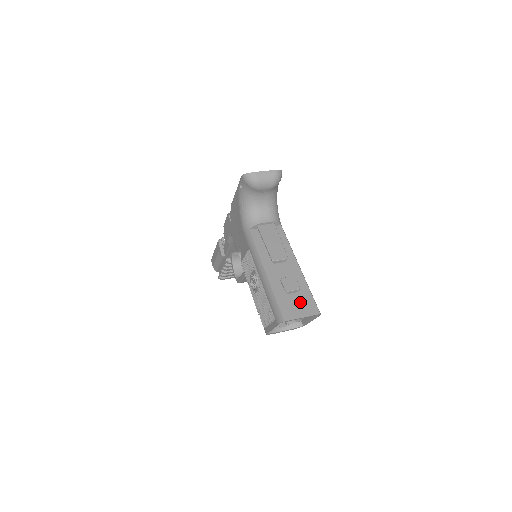
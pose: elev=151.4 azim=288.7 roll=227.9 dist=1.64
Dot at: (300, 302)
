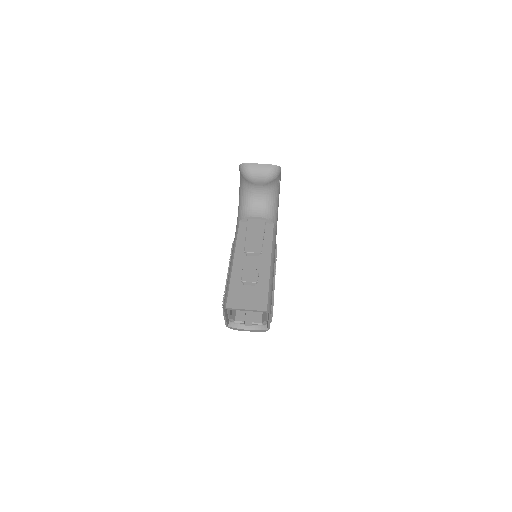
Dot at: (252, 295)
